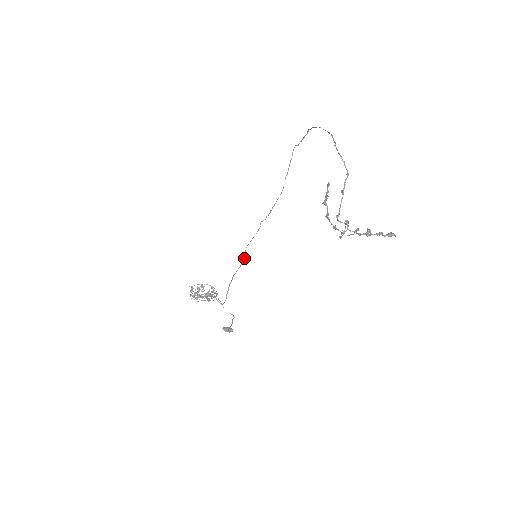
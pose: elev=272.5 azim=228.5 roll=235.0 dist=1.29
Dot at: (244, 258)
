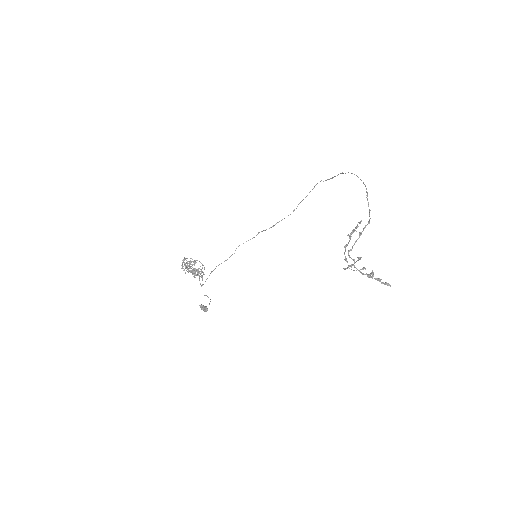
Dot at: occluded
